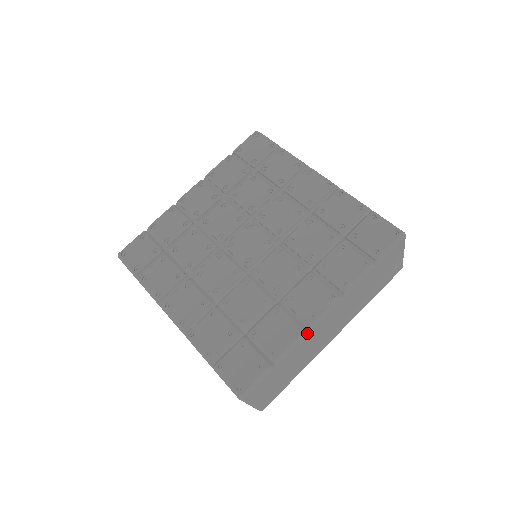
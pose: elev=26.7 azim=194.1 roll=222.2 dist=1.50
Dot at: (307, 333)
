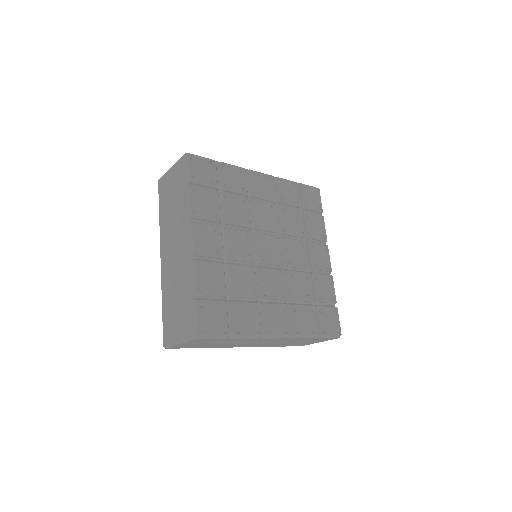
Dot at: (260, 337)
